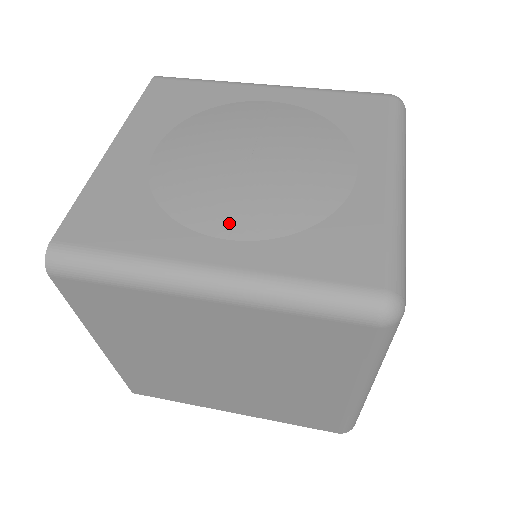
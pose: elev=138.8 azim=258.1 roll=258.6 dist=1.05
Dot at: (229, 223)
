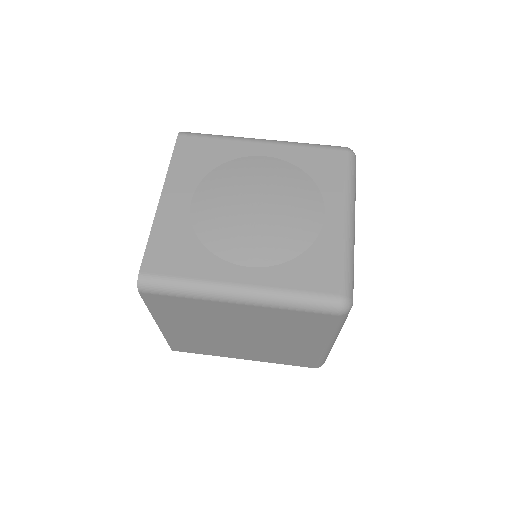
Dot at: (248, 256)
